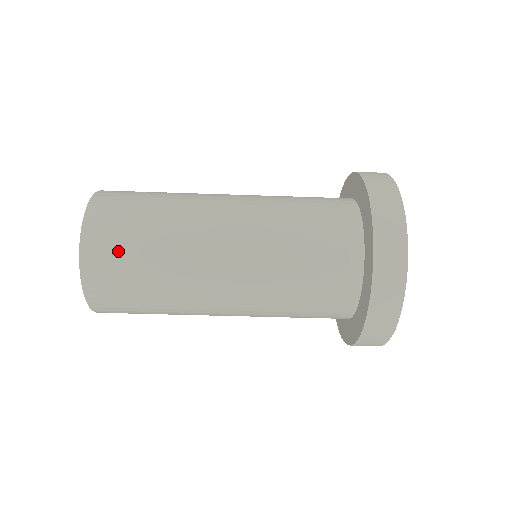
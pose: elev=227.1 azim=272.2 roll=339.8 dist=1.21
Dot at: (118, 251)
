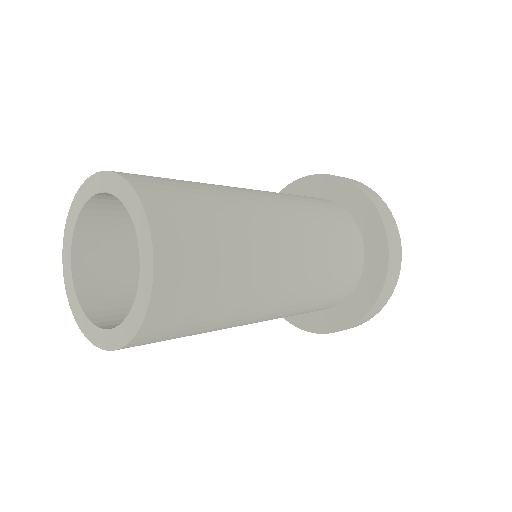
Dot at: (195, 287)
